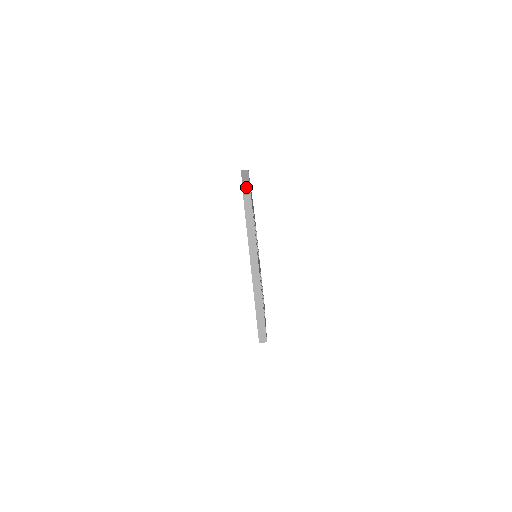
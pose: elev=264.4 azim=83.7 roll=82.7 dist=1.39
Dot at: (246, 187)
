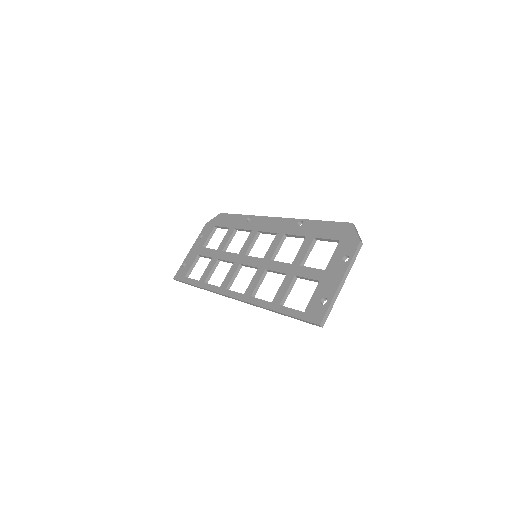
Dot at: occluded
